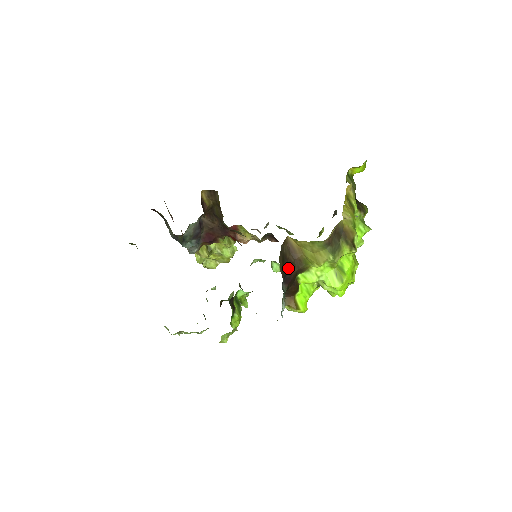
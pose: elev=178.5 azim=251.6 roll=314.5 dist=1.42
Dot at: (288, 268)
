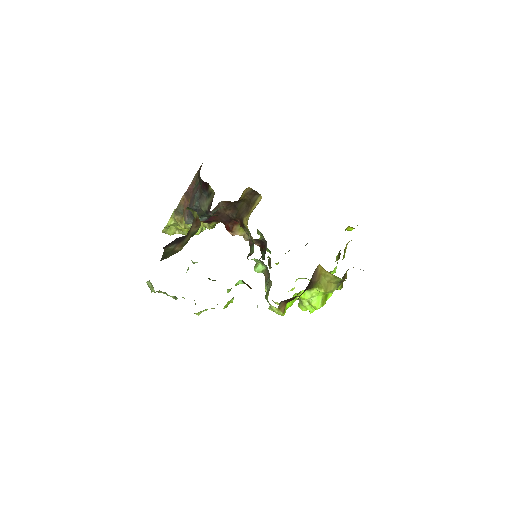
Dot at: (308, 286)
